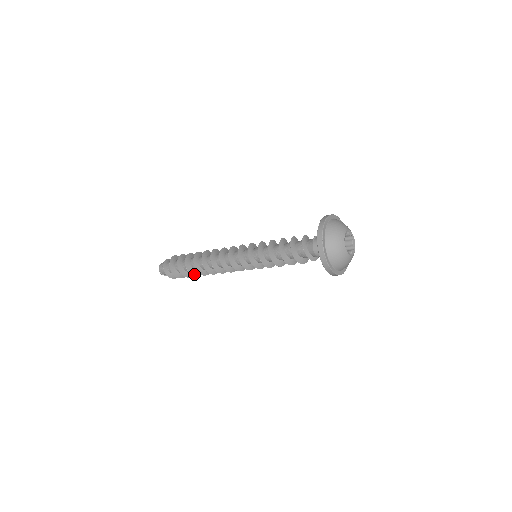
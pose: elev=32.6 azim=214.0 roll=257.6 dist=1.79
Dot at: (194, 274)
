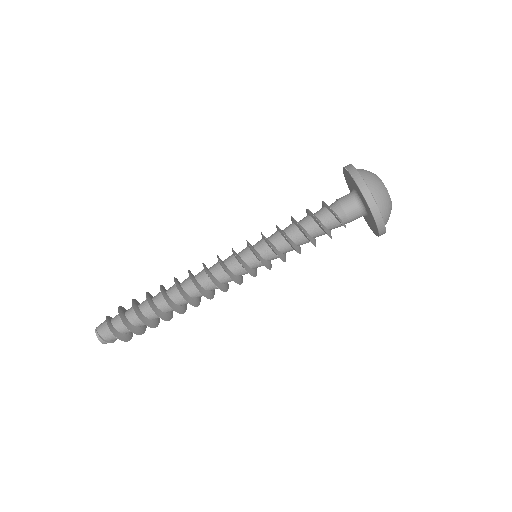
Dot at: (157, 312)
